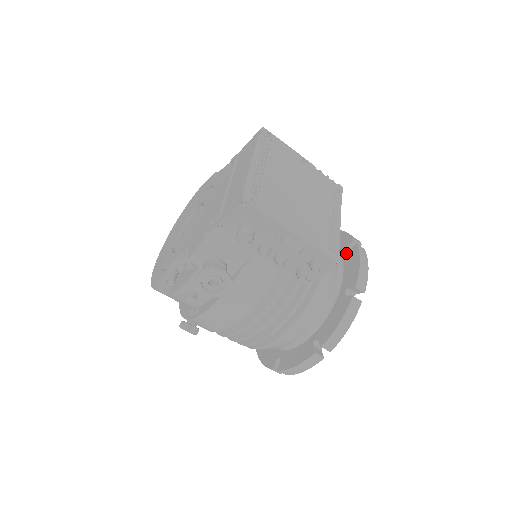
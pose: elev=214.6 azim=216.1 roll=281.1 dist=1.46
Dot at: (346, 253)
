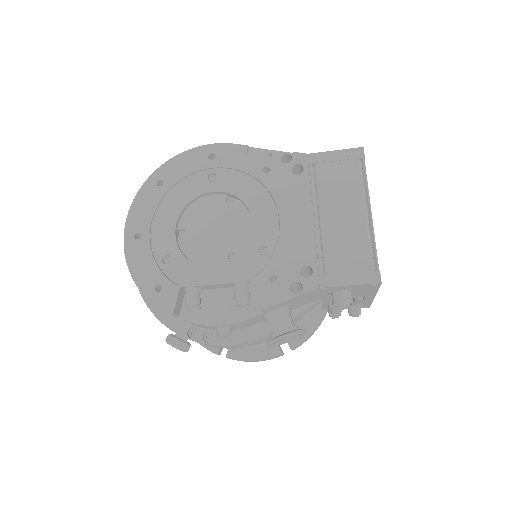
Dot at: occluded
